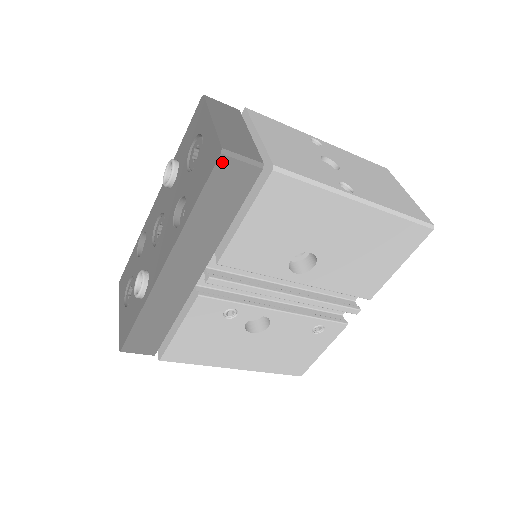
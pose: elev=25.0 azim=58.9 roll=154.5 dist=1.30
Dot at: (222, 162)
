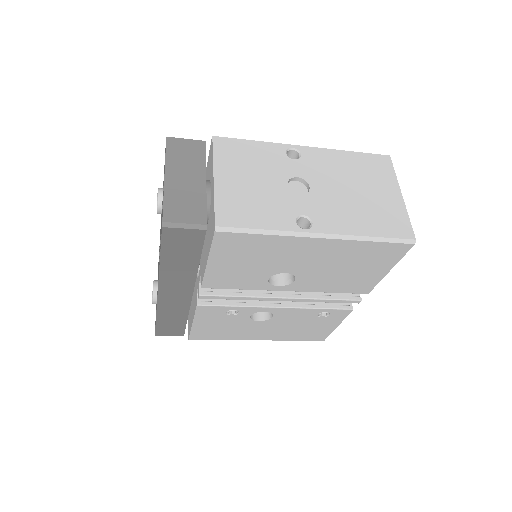
Dot at: (167, 231)
